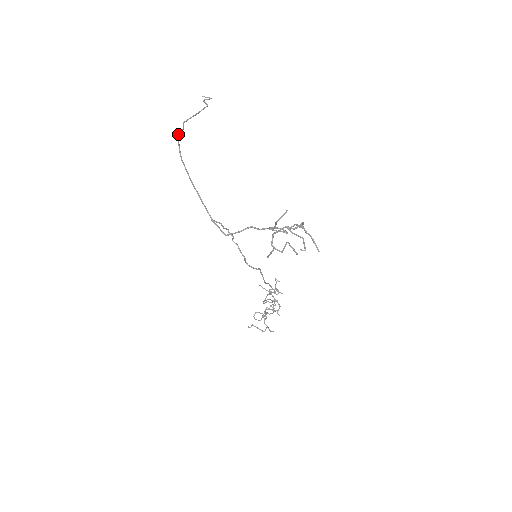
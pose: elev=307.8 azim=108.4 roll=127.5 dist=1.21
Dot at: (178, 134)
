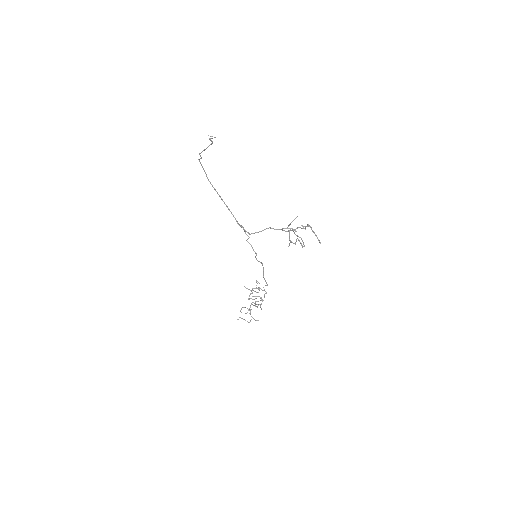
Dot at: (200, 162)
